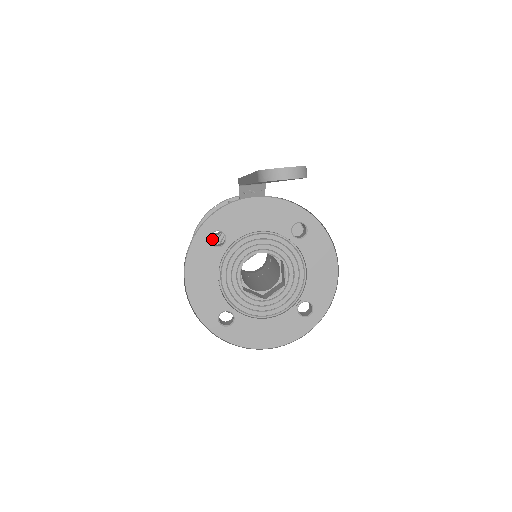
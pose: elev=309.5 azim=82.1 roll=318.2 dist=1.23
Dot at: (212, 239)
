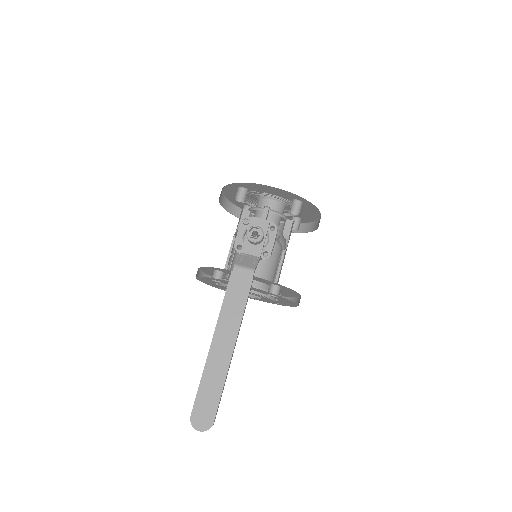
Dot at: occluded
